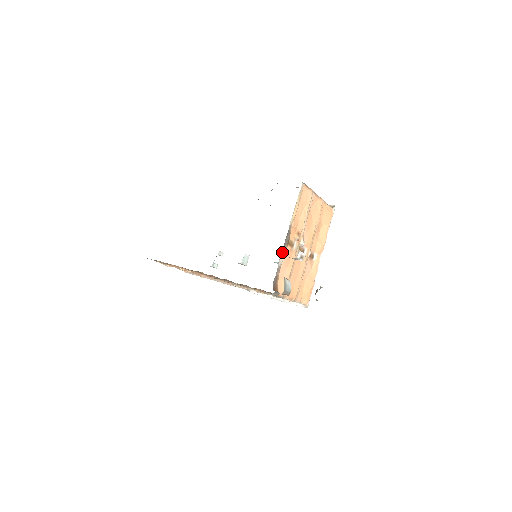
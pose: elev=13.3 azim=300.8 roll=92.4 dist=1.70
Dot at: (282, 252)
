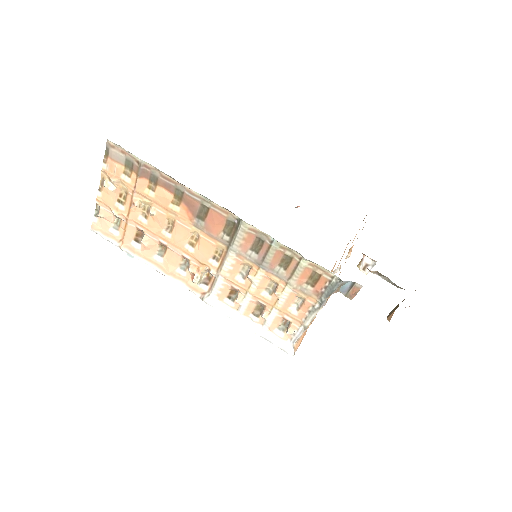
Dot at: occluded
